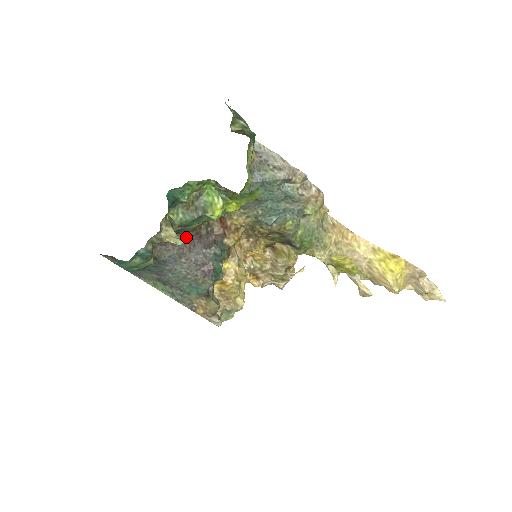
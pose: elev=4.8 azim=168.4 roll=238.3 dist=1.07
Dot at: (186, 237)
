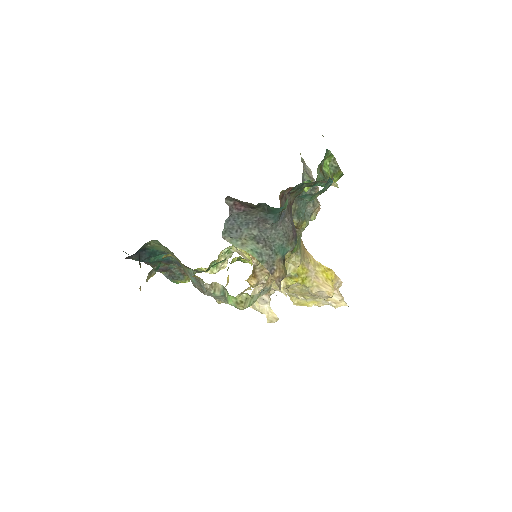
Dot at: (291, 200)
